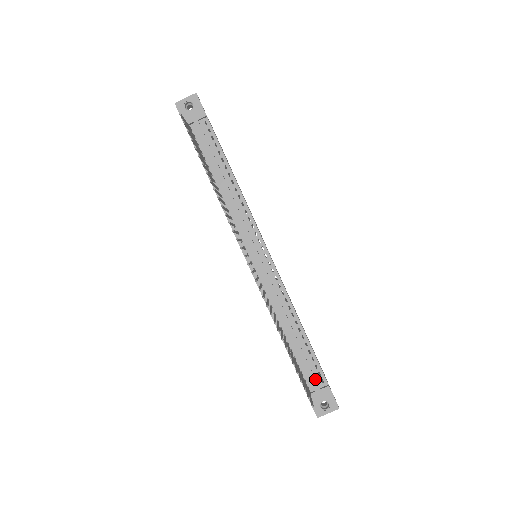
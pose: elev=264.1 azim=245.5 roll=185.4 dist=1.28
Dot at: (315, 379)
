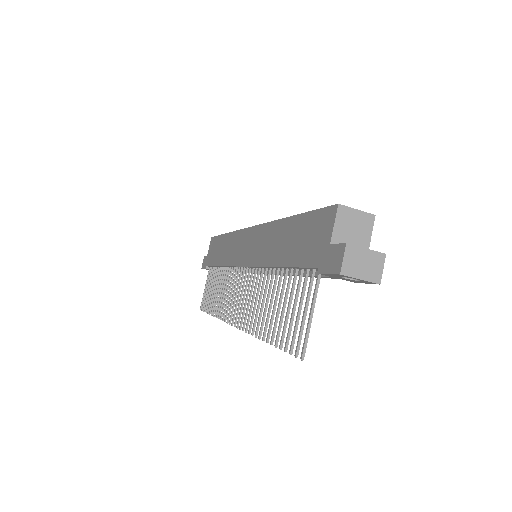
Dot at: occluded
